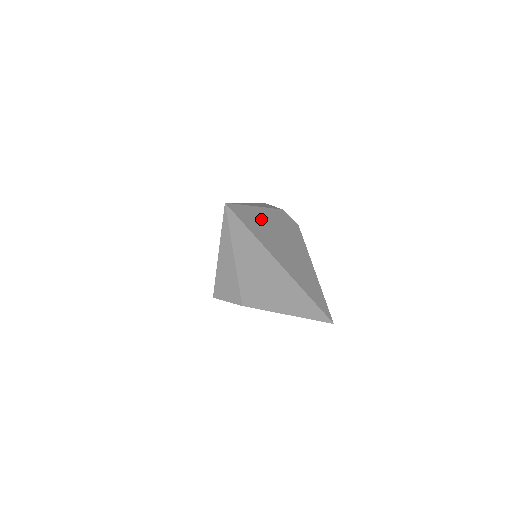
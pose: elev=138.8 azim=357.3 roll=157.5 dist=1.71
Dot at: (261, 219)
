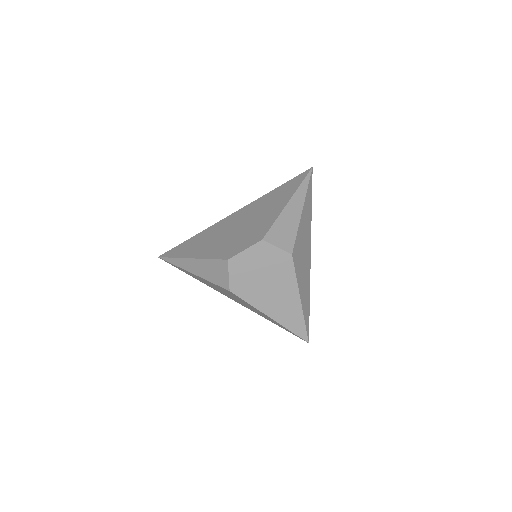
Dot at: occluded
